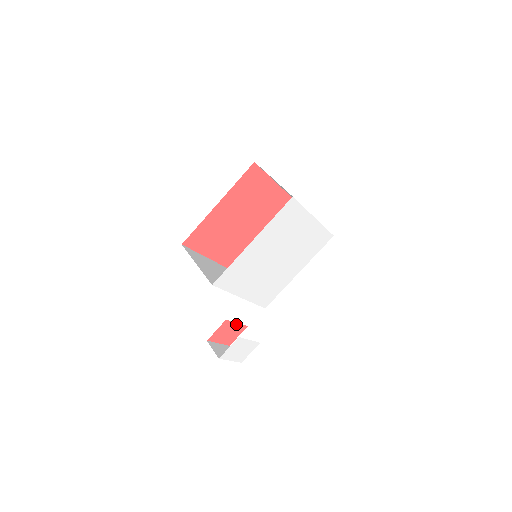
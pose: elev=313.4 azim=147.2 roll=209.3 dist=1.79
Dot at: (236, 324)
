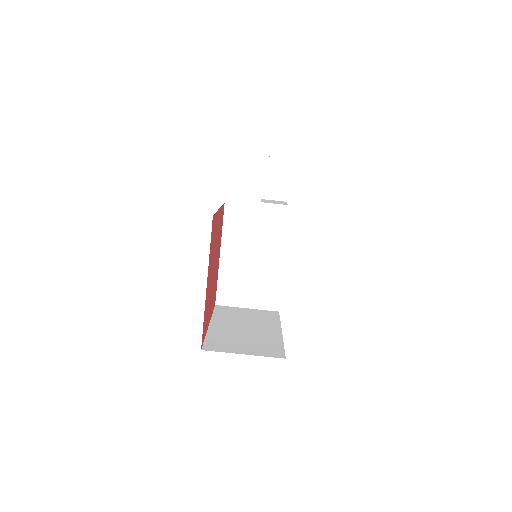
Dot at: occluded
